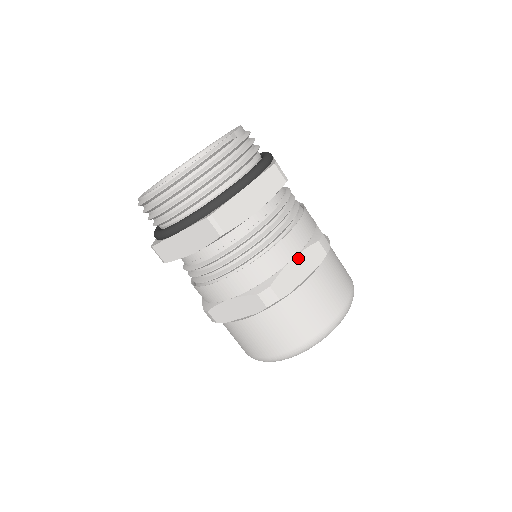
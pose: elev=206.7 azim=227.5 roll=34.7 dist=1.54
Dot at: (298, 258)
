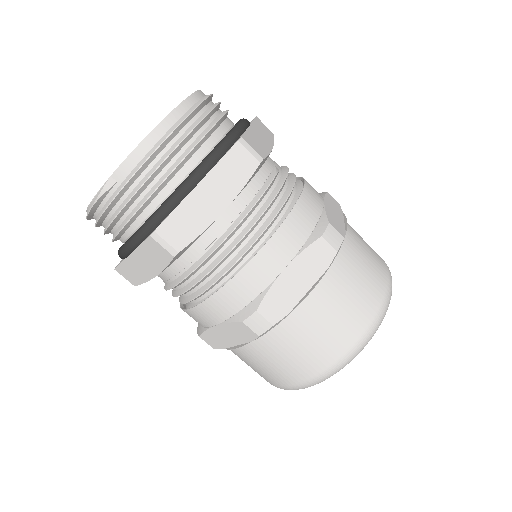
Dot at: (221, 327)
